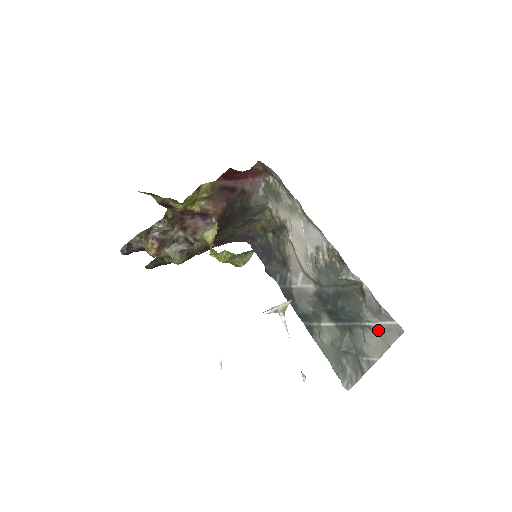
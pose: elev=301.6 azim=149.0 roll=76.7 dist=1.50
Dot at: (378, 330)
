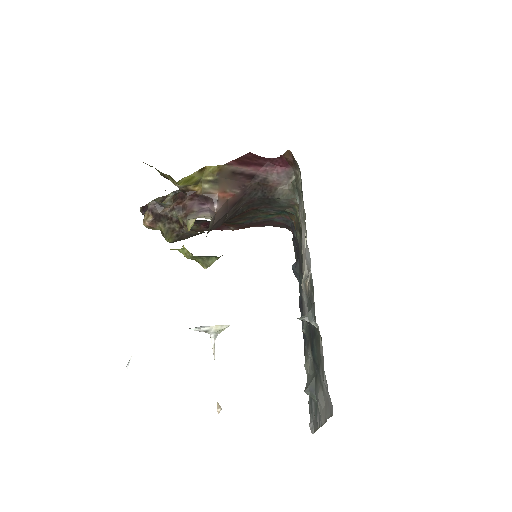
Dot at: (325, 395)
